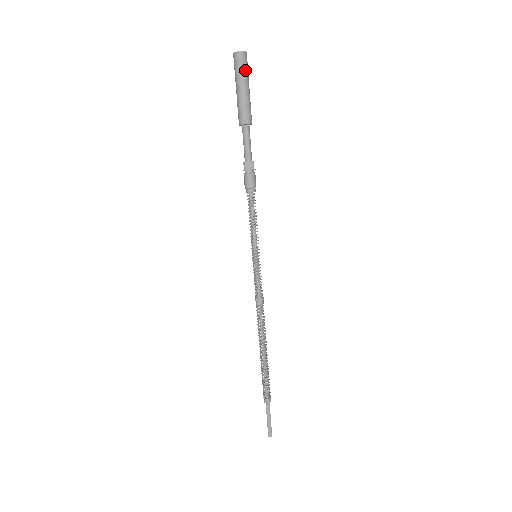
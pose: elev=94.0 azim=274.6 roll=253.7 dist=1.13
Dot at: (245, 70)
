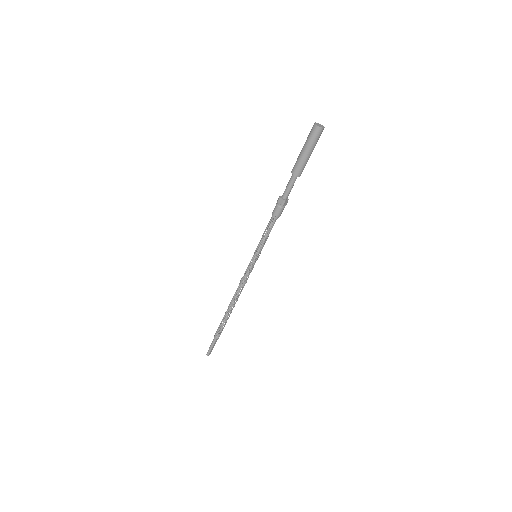
Dot at: (313, 140)
